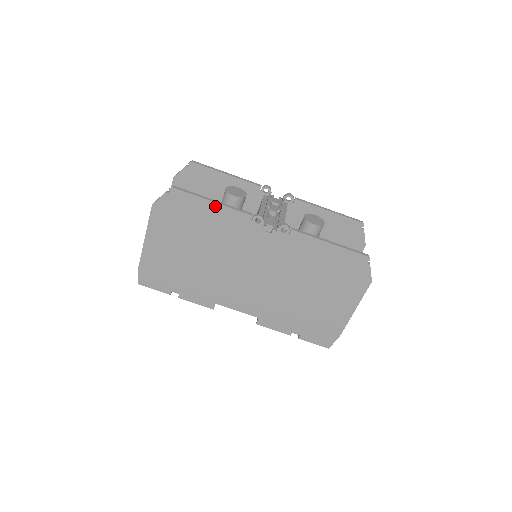
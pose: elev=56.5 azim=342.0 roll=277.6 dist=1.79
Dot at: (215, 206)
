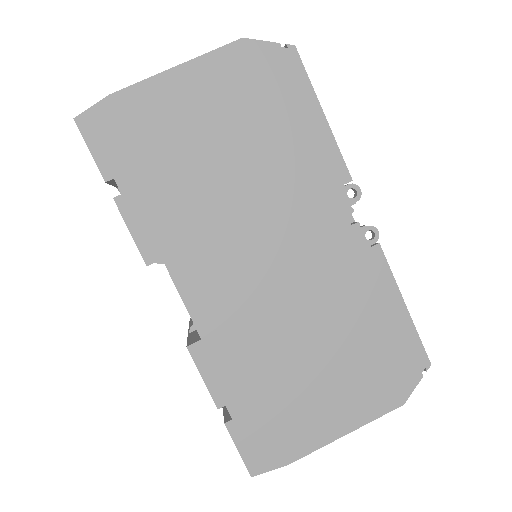
Dot at: (321, 123)
